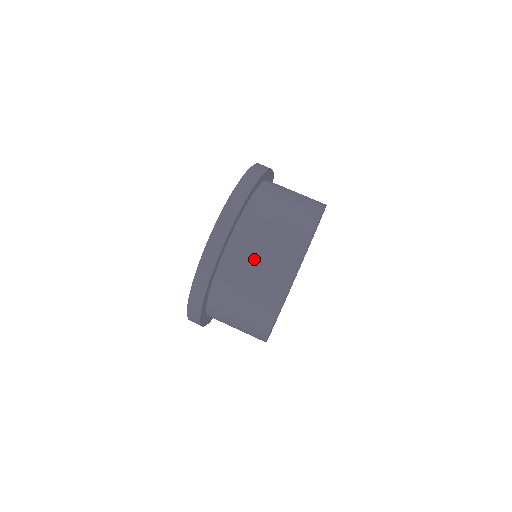
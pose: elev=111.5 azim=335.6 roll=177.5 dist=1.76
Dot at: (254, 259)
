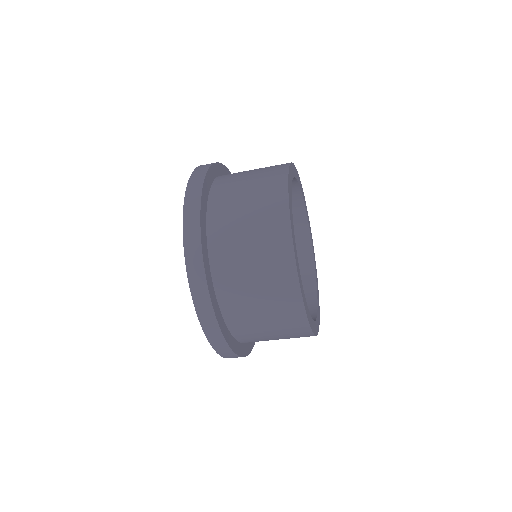
Dot at: (265, 333)
